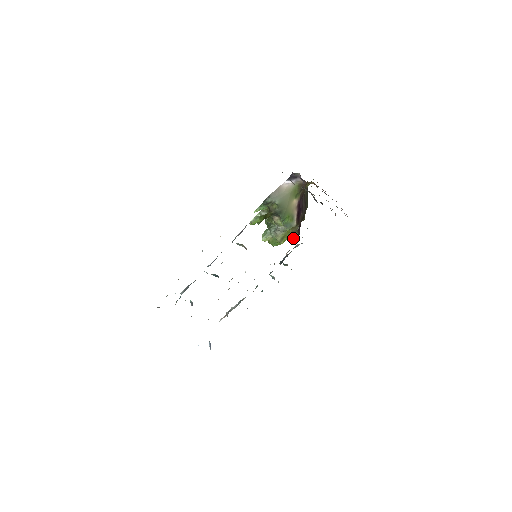
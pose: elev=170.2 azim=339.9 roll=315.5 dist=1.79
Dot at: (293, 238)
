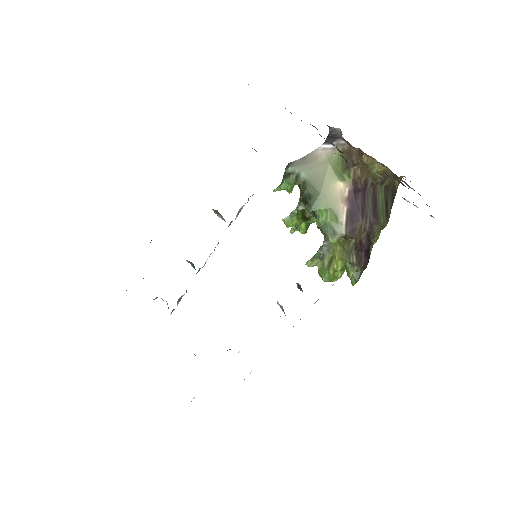
Dot at: (351, 269)
